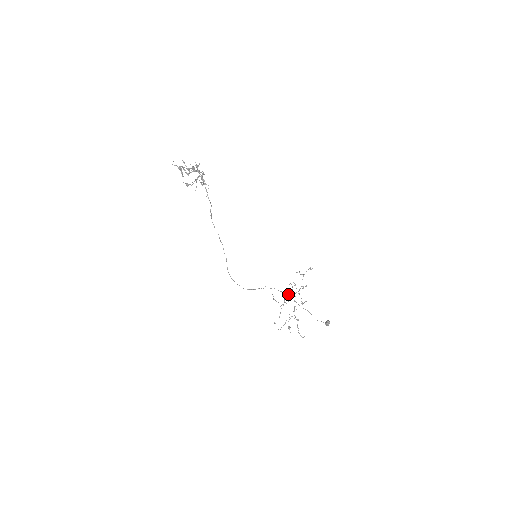
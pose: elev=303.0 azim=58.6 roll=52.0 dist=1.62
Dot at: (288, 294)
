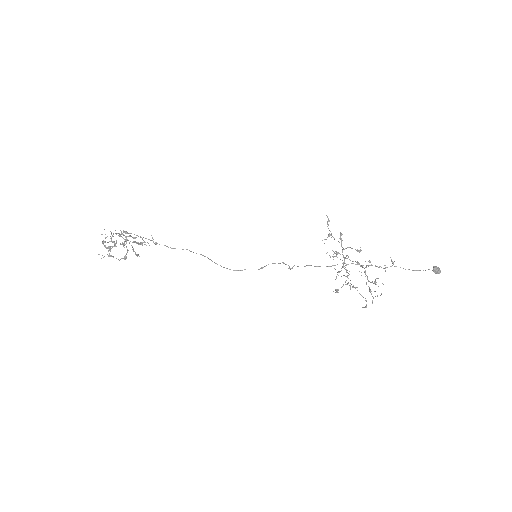
Dot at: occluded
